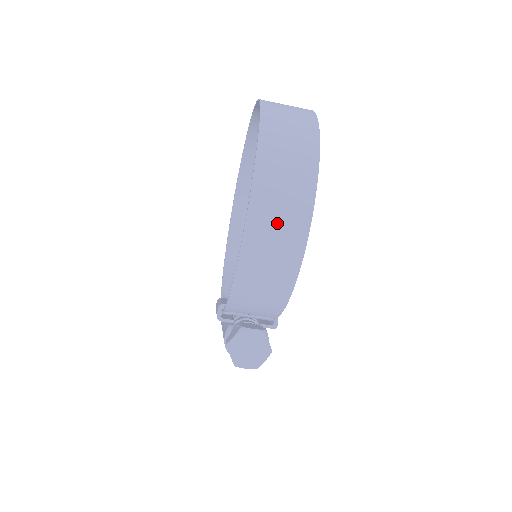
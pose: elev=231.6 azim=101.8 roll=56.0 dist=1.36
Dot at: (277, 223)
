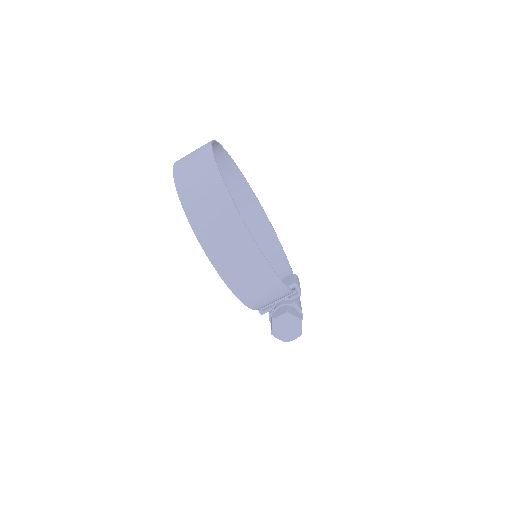
Dot at: (236, 260)
